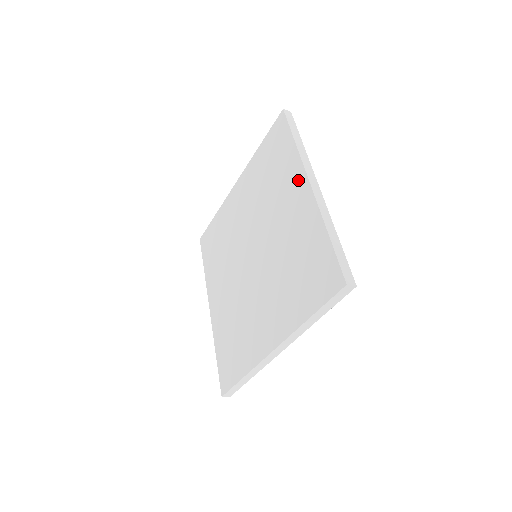
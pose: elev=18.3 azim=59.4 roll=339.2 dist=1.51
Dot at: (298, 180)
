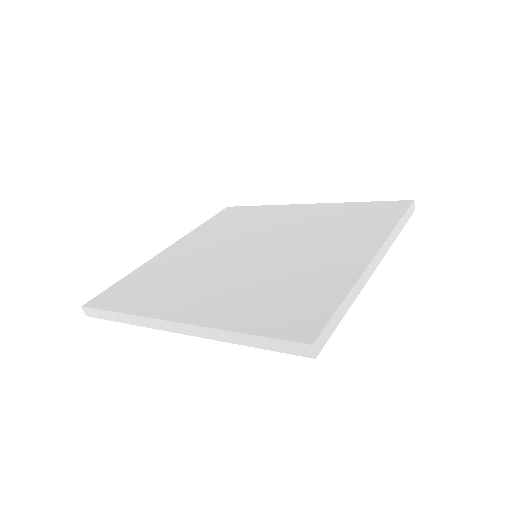
Dot at: (367, 245)
